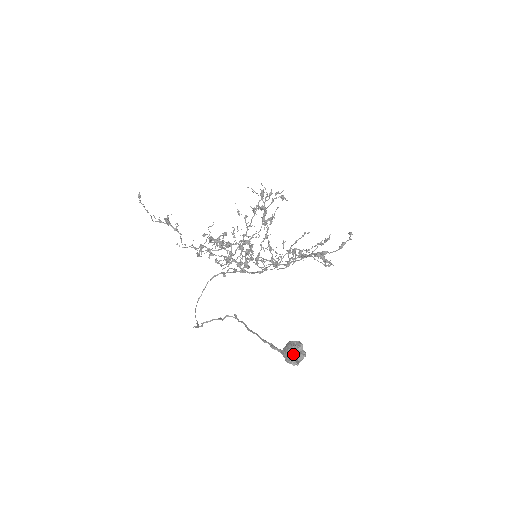
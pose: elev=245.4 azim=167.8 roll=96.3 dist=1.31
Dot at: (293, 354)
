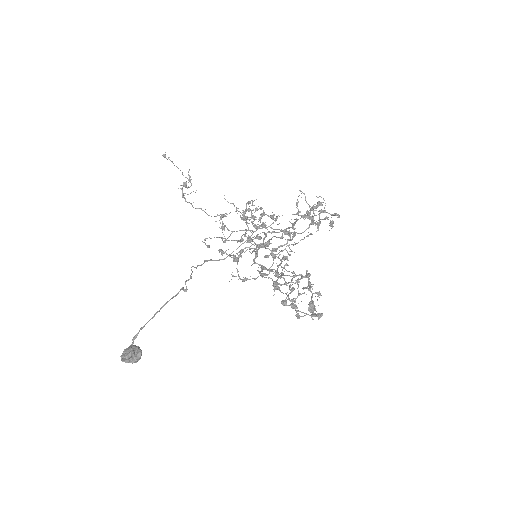
Dot at: occluded
